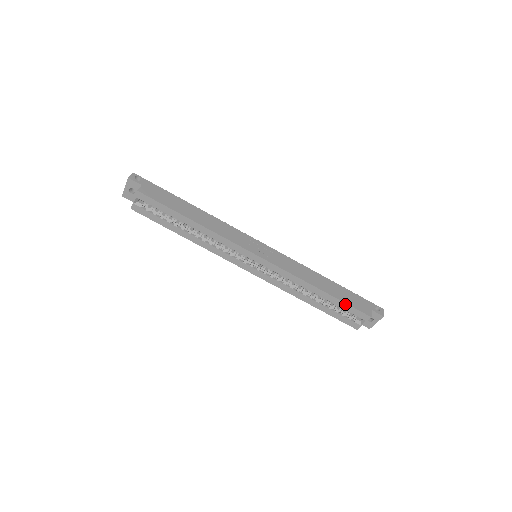
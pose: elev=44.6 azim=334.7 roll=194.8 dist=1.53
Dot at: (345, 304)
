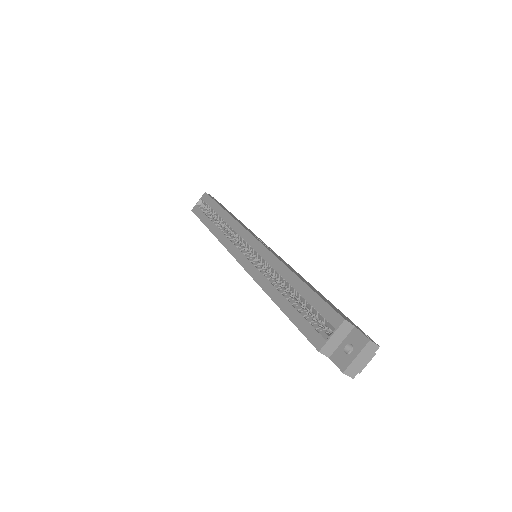
Dot at: (317, 296)
